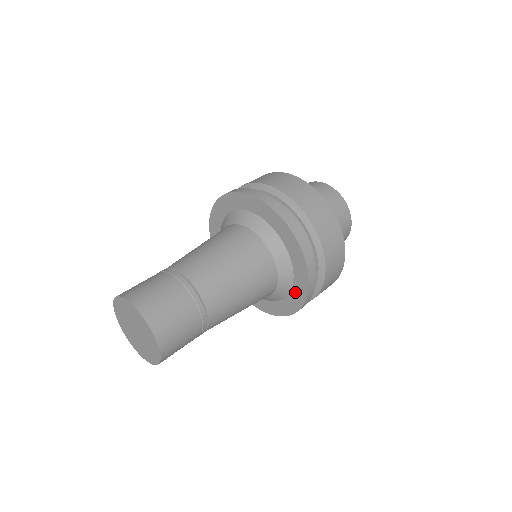
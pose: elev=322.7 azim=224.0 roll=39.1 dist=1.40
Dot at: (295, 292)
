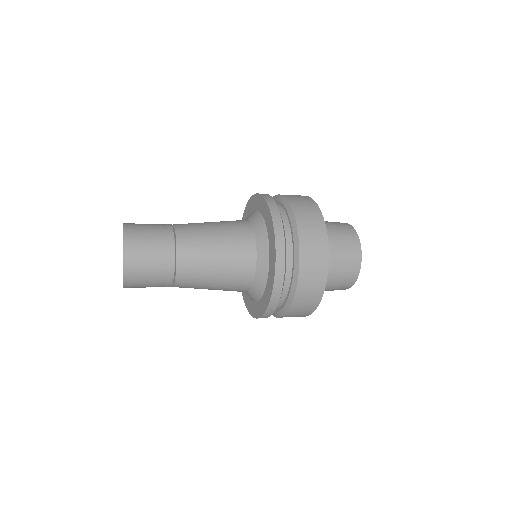
Dot at: (267, 221)
